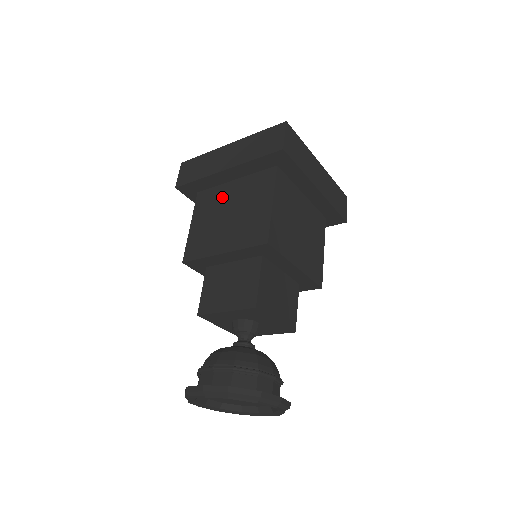
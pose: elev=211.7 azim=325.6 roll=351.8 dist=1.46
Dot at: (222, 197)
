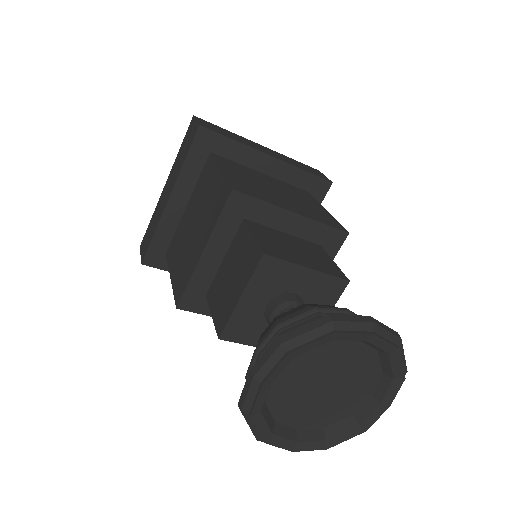
Dot at: (183, 227)
